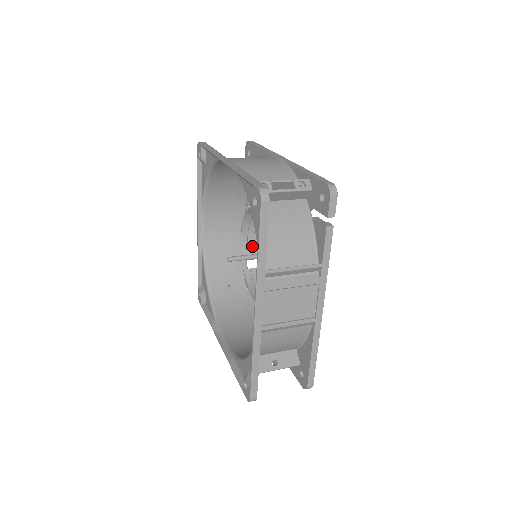
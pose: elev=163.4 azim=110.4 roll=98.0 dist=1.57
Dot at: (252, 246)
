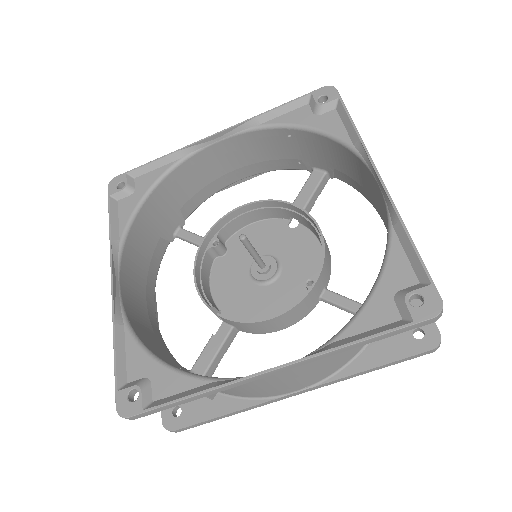
Dot at: (207, 296)
